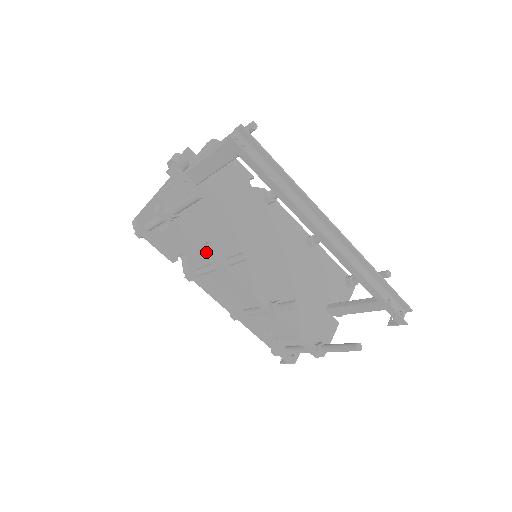
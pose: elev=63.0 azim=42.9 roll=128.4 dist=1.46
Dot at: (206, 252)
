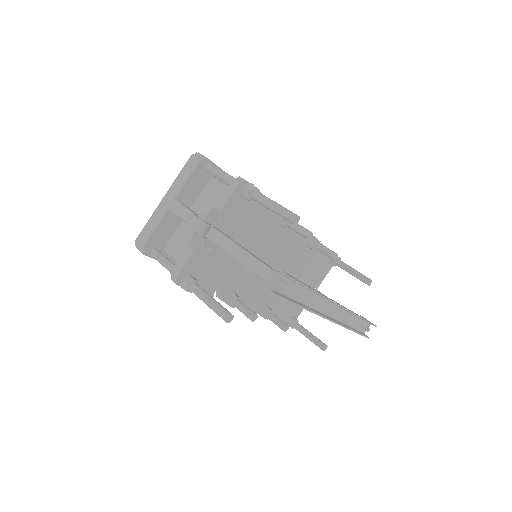
Dot at: occluded
